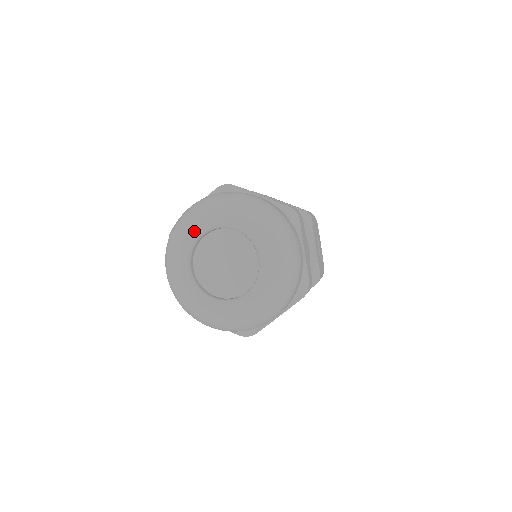
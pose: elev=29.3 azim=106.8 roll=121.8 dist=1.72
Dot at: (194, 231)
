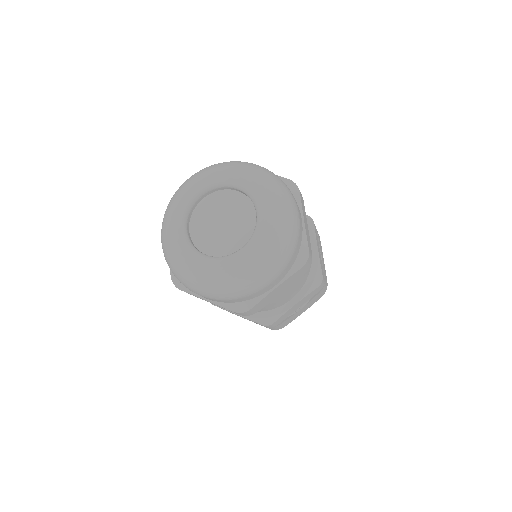
Dot at: (193, 191)
